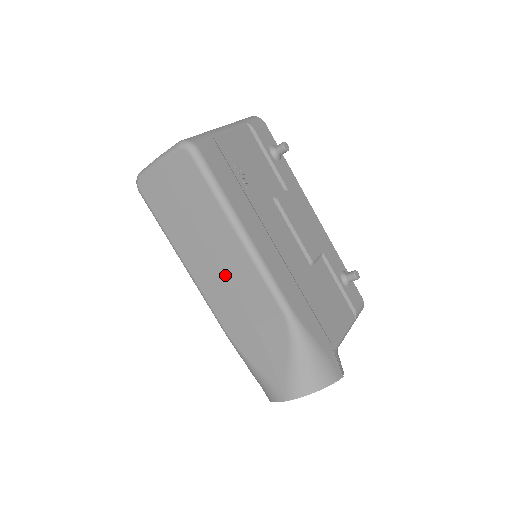
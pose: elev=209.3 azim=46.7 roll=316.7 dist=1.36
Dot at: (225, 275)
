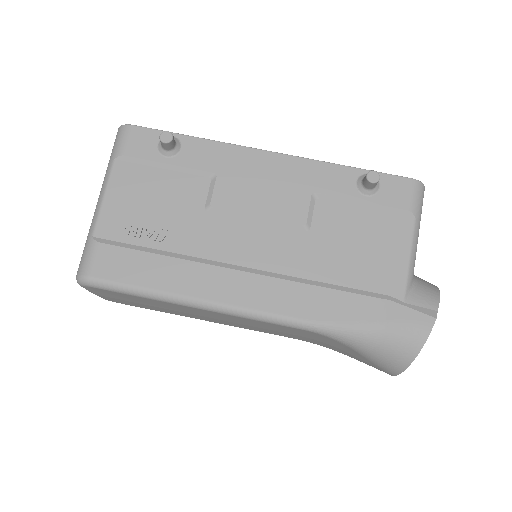
Dot at: (236, 323)
